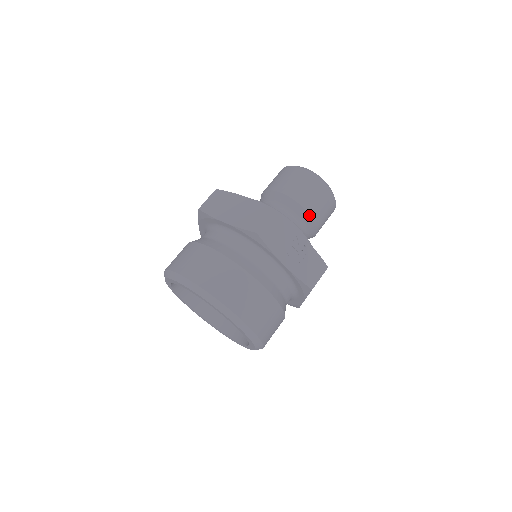
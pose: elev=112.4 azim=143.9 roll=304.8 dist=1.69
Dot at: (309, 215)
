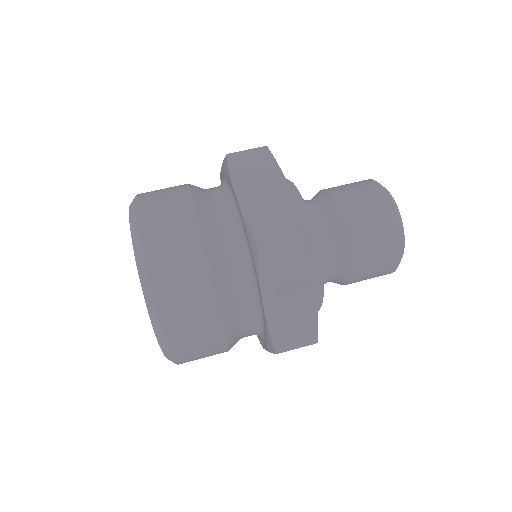
Dot at: (350, 262)
